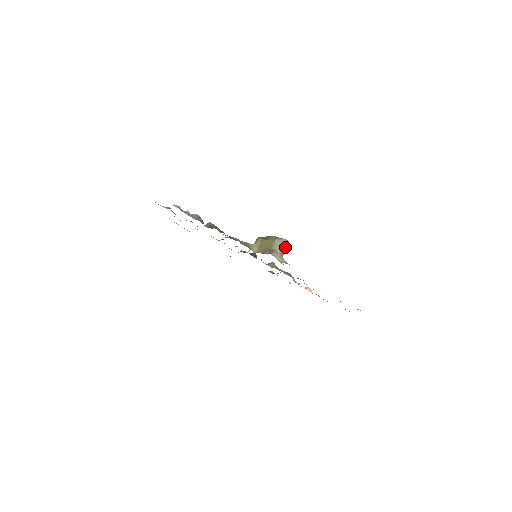
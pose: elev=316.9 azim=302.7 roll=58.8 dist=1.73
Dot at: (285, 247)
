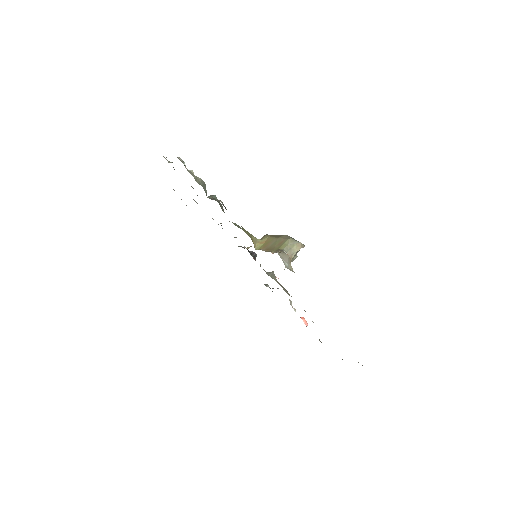
Dot at: occluded
